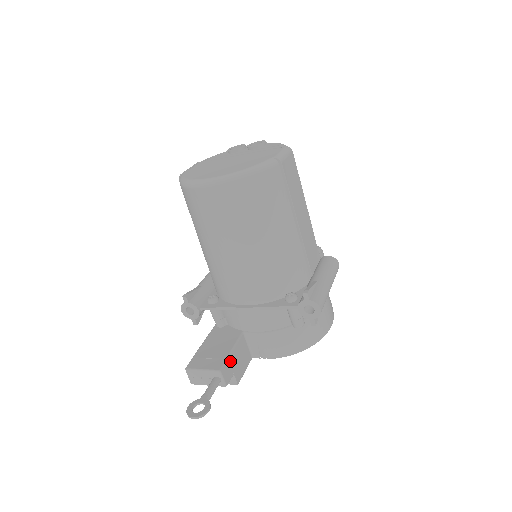
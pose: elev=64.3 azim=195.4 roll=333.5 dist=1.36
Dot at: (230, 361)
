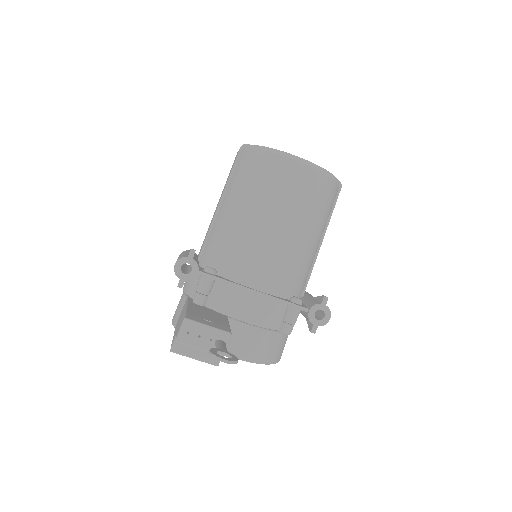
Dot at: occluded
